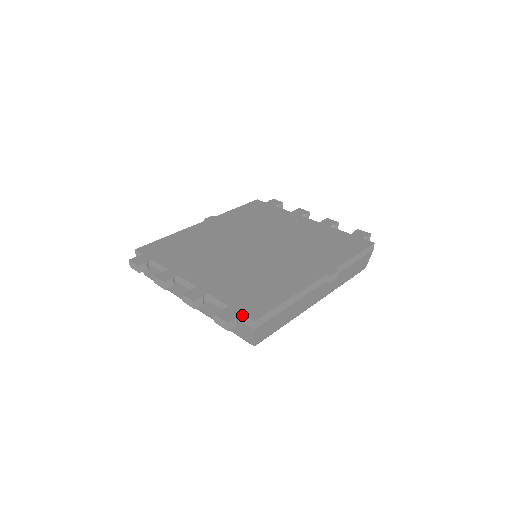
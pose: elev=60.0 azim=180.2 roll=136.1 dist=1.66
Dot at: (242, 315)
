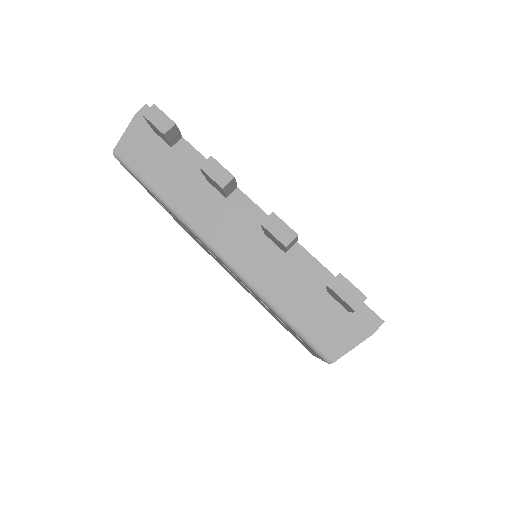
Dot at: (362, 303)
